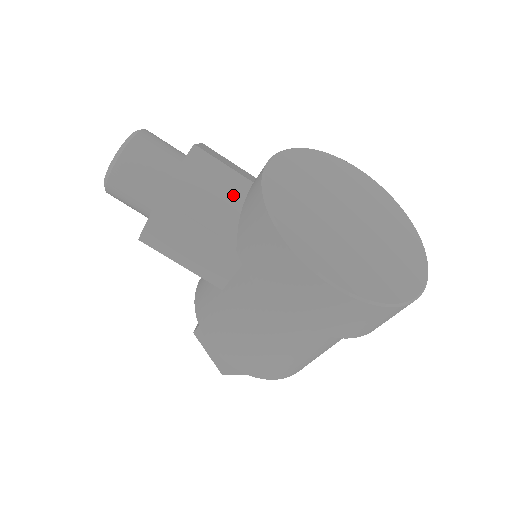
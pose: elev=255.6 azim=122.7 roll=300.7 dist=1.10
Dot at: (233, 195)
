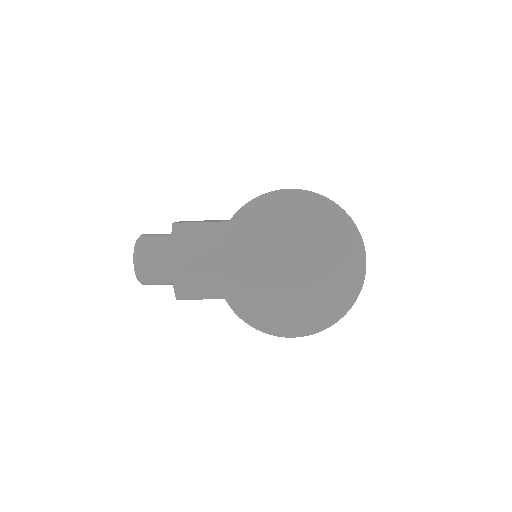
Dot at: (212, 277)
